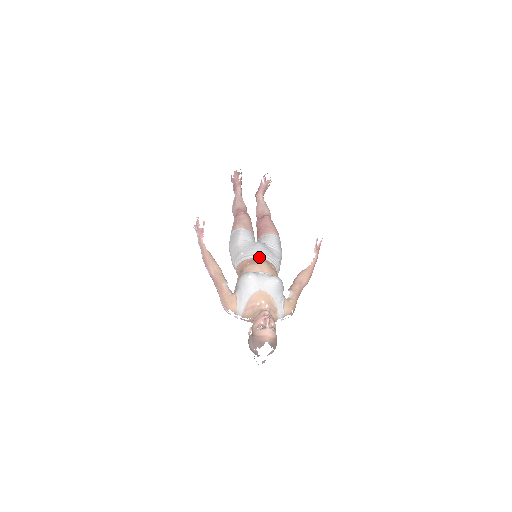
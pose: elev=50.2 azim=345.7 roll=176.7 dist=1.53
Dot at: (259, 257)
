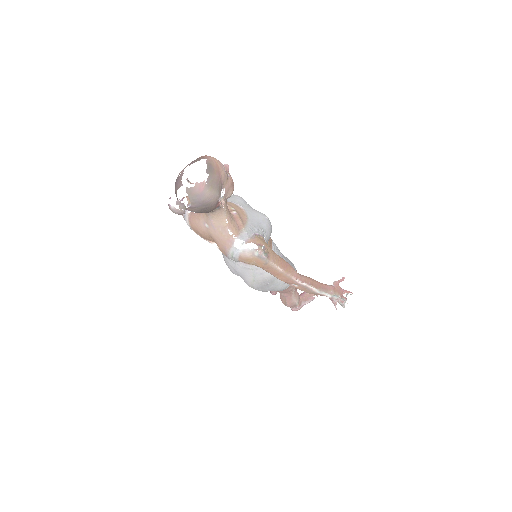
Dot at: occluded
